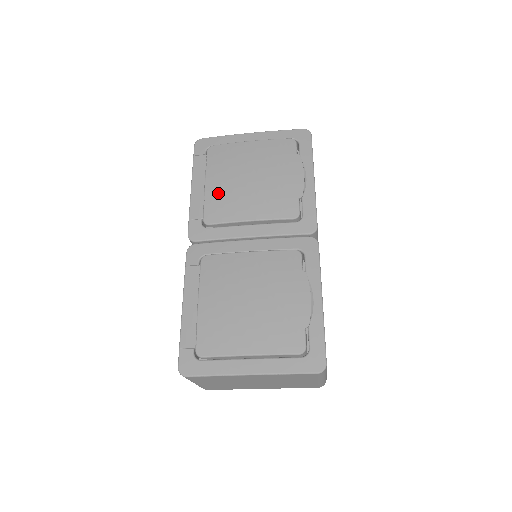
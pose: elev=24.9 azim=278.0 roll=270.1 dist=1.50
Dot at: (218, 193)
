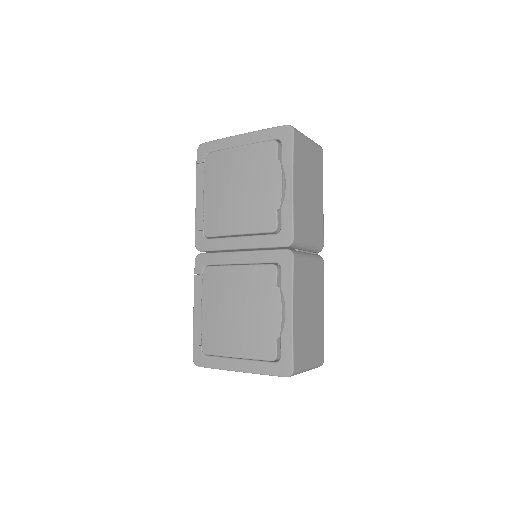
Dot at: (213, 206)
